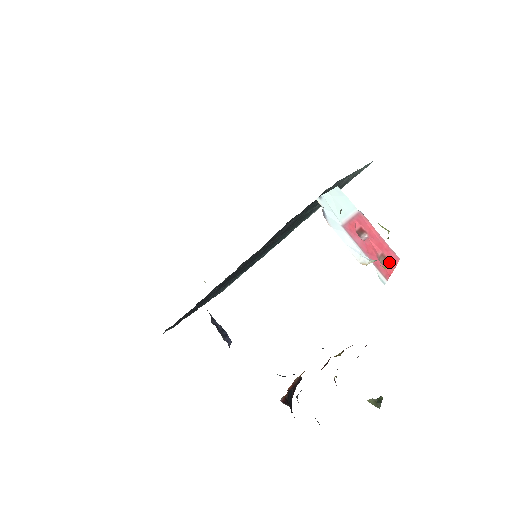
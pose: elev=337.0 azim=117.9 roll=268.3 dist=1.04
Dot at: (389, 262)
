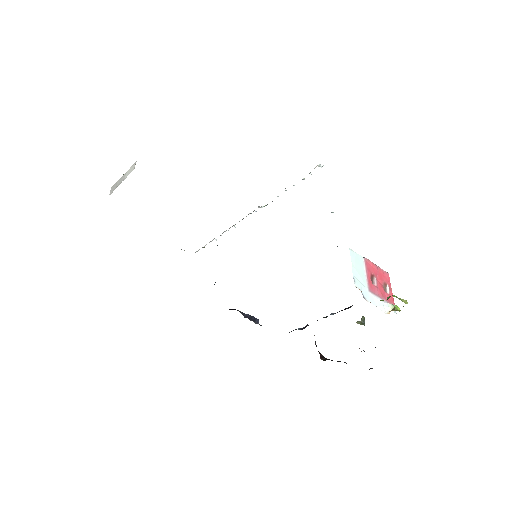
Dot at: (389, 287)
